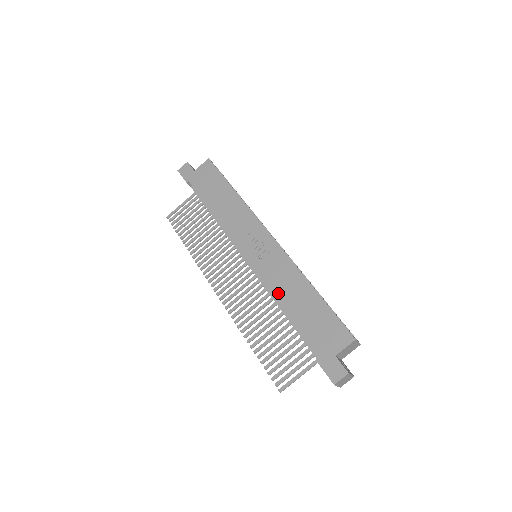
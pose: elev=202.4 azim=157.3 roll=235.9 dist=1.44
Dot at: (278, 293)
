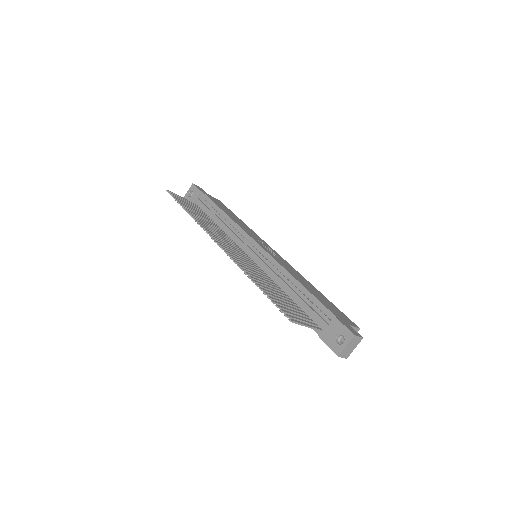
Dot at: (292, 273)
